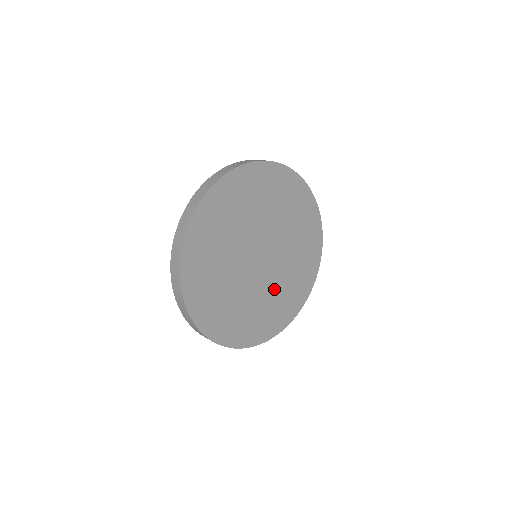
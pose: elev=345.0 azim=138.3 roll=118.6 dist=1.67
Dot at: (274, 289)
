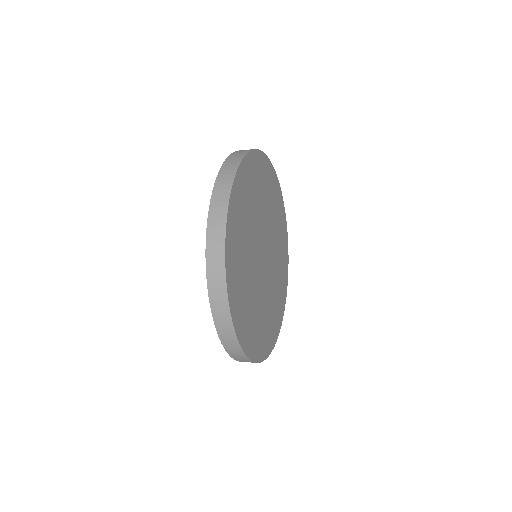
Dot at: (275, 269)
